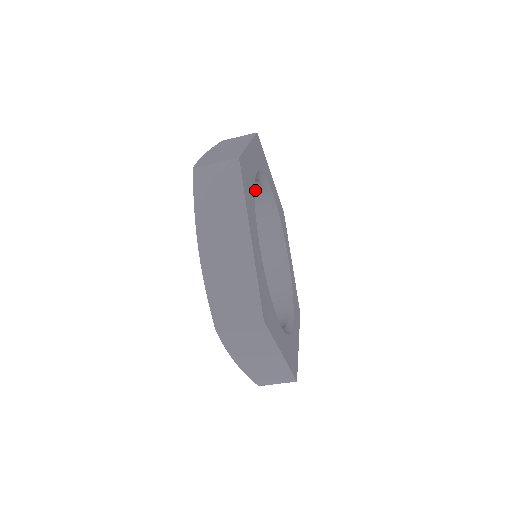
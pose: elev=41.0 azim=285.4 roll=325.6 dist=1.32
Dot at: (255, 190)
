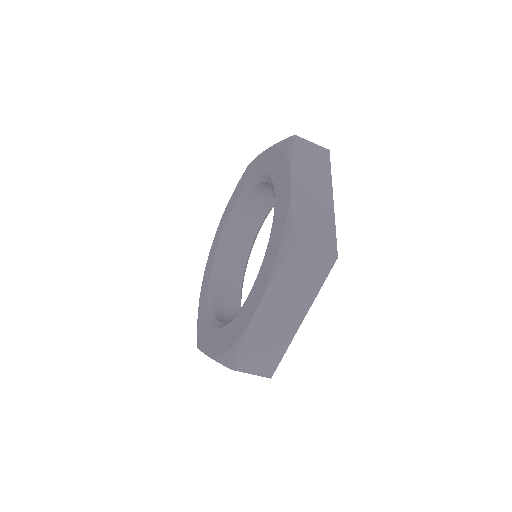
Dot at: (256, 216)
